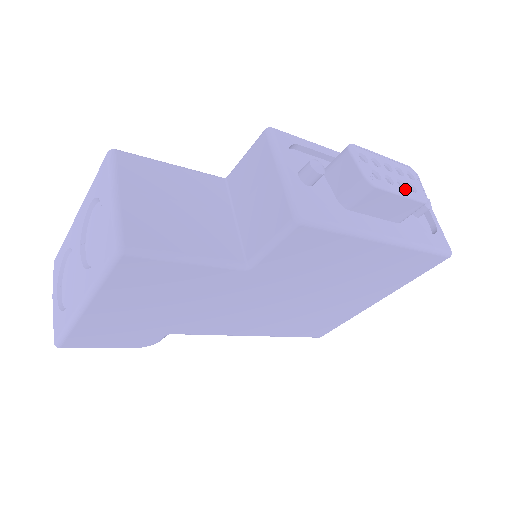
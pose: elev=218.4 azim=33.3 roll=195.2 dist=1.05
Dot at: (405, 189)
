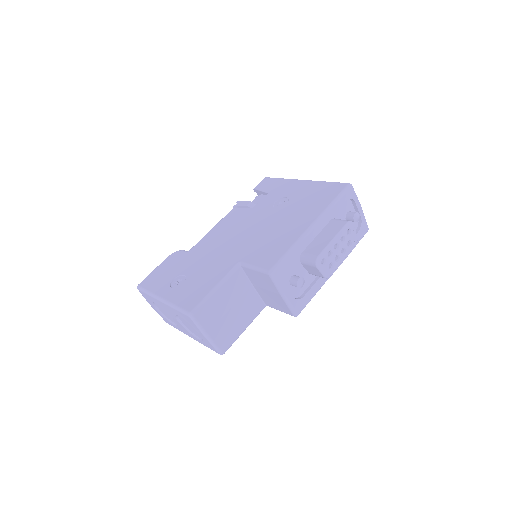
Dot at: (345, 252)
